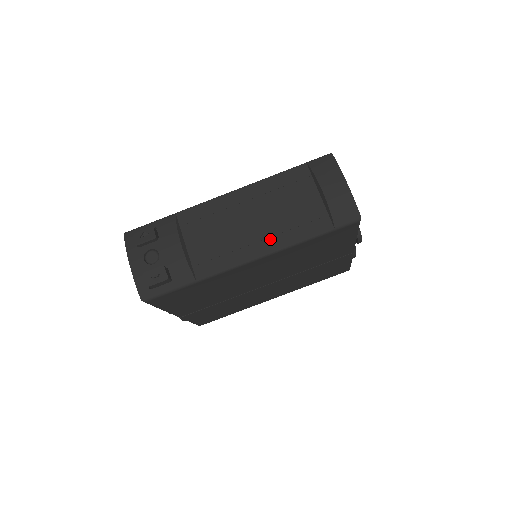
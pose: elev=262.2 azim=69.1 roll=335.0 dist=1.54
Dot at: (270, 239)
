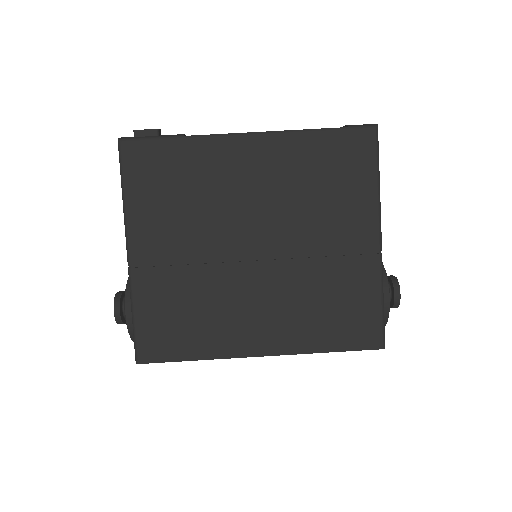
Dot at: occluded
